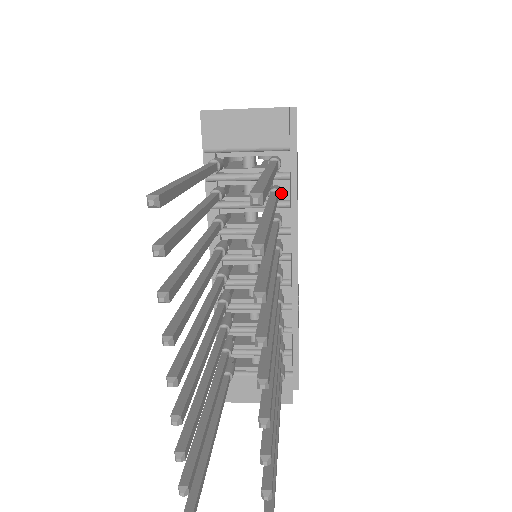
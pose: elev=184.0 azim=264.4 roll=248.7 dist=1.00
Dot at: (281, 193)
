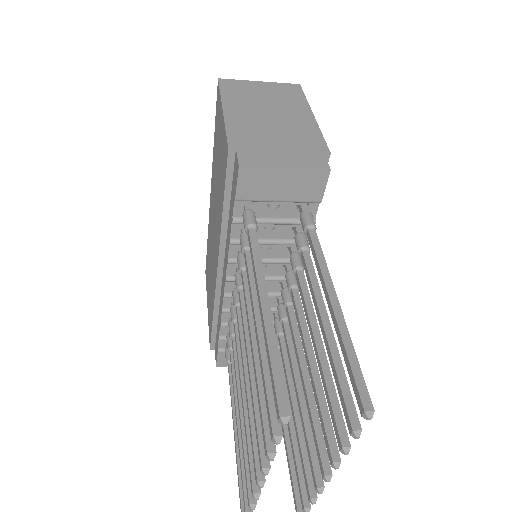
Dot at: (308, 245)
